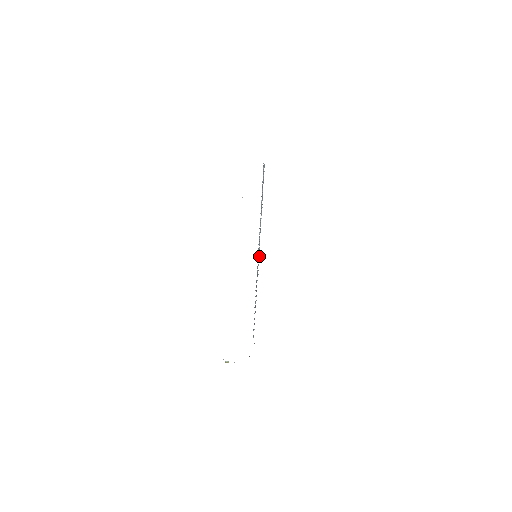
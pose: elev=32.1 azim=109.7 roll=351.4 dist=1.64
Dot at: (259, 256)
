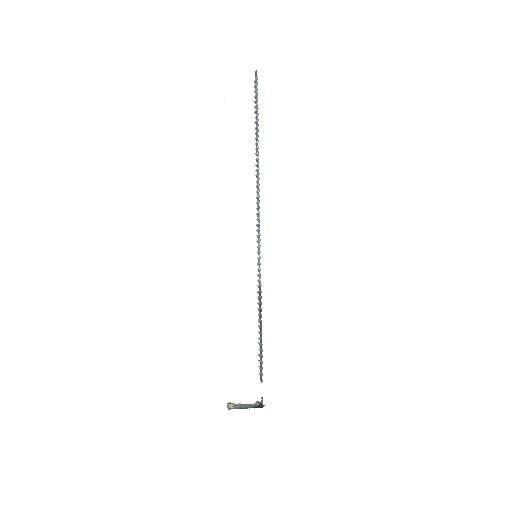
Dot at: (258, 254)
